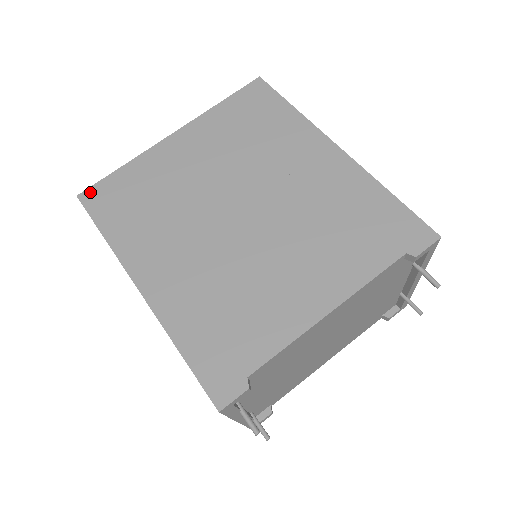
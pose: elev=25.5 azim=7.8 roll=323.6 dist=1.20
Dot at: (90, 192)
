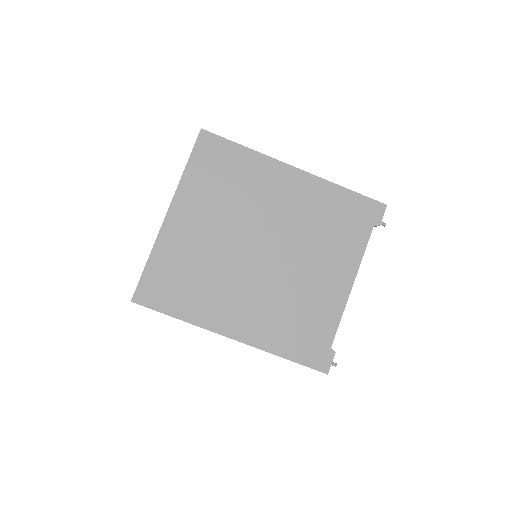
Dot at: (139, 293)
